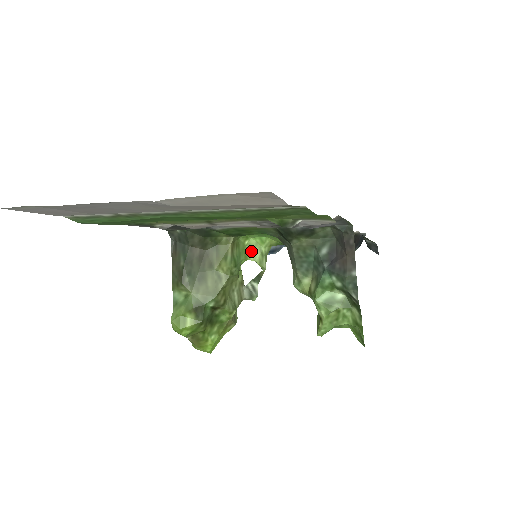
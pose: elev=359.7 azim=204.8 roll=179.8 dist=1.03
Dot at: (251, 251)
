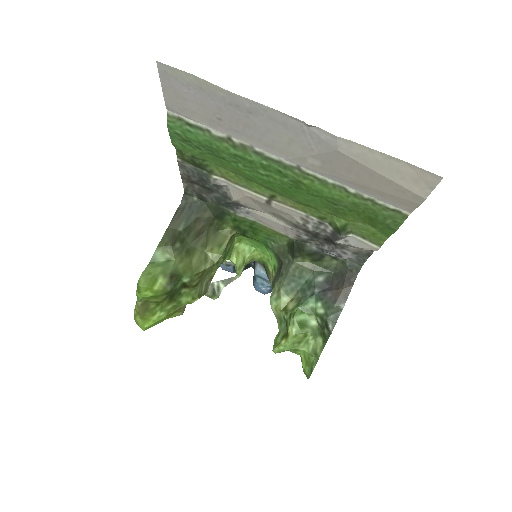
Dot at: (236, 254)
